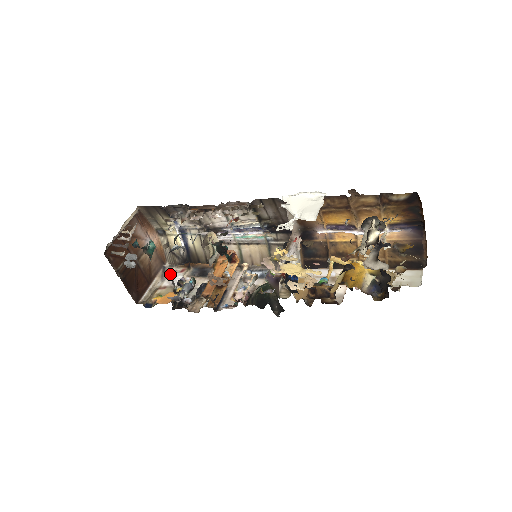
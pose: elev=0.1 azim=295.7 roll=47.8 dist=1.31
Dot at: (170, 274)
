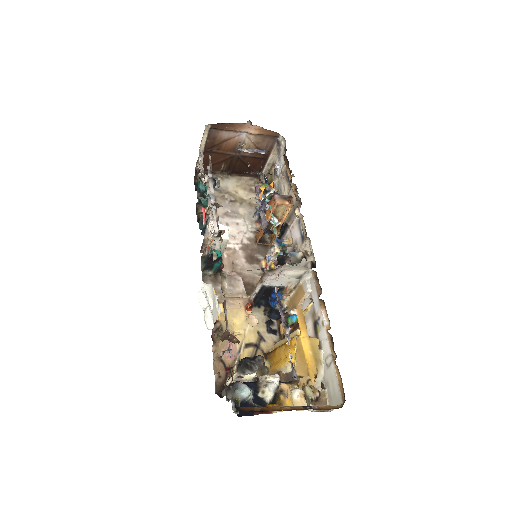
Dot at: (281, 153)
